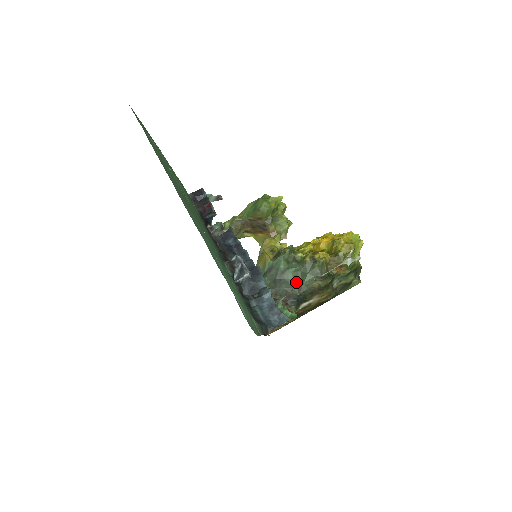
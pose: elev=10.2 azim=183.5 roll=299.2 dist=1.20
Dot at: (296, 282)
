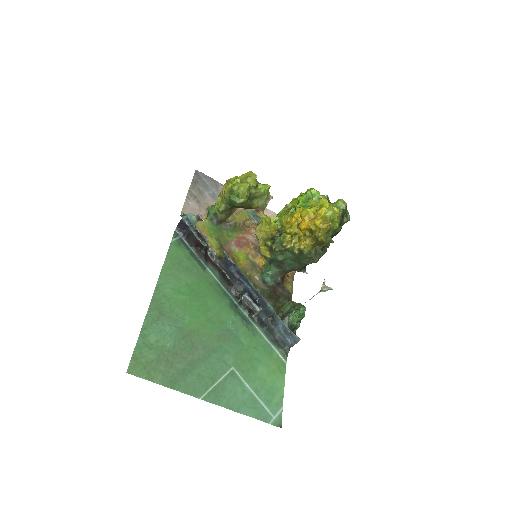
Dot at: (295, 263)
